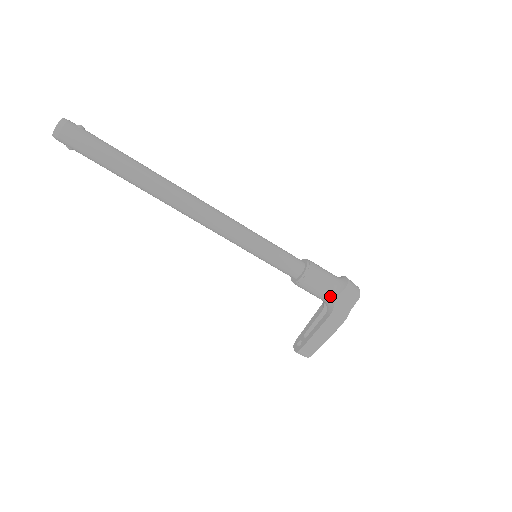
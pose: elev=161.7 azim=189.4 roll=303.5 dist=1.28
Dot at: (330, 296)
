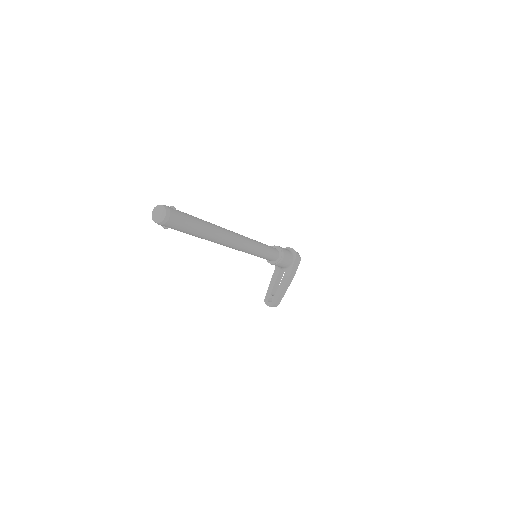
Dot at: (290, 264)
